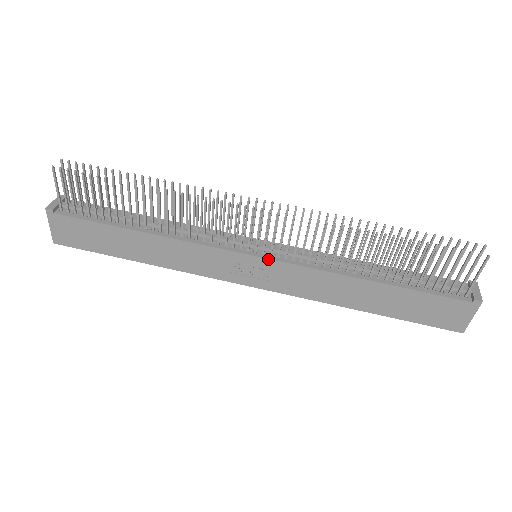
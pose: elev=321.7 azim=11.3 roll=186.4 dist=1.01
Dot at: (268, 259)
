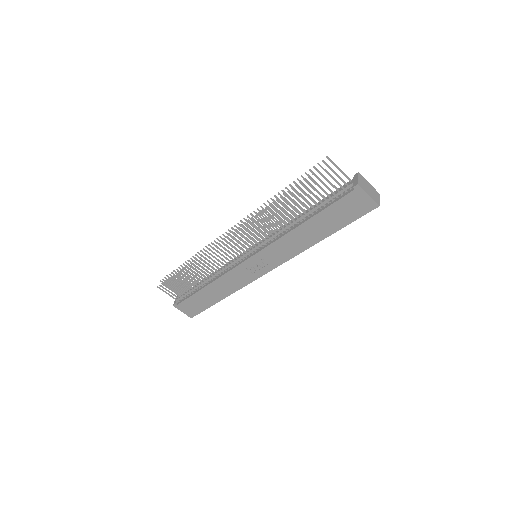
Dot at: (255, 254)
